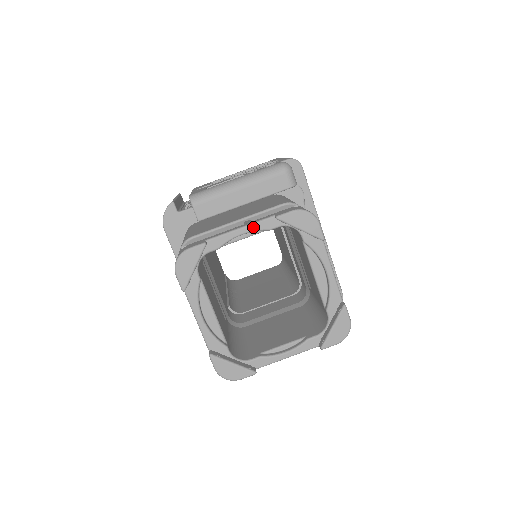
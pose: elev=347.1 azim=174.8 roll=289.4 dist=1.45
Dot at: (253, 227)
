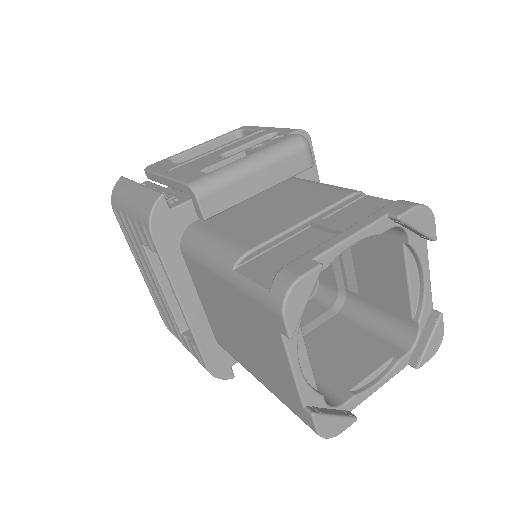
Dot at: (366, 233)
